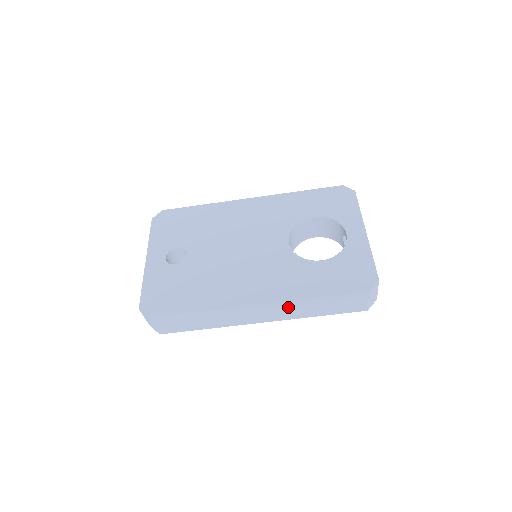
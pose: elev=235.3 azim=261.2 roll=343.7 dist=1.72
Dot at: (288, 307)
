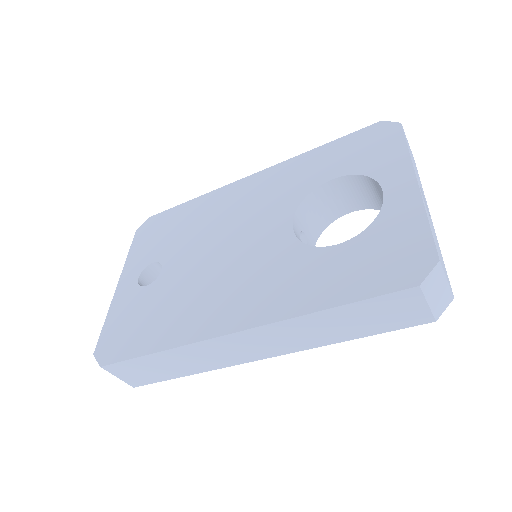
Dot at: (287, 331)
